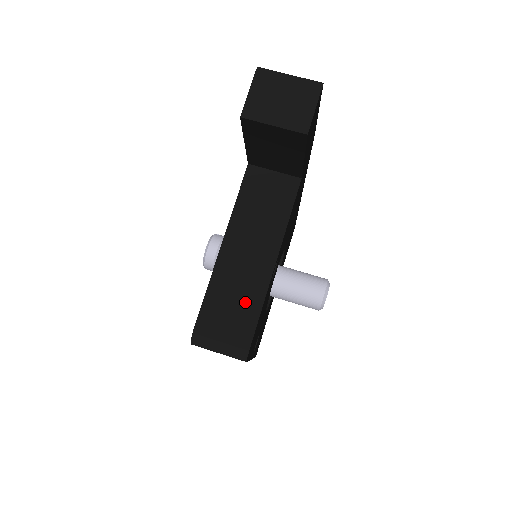
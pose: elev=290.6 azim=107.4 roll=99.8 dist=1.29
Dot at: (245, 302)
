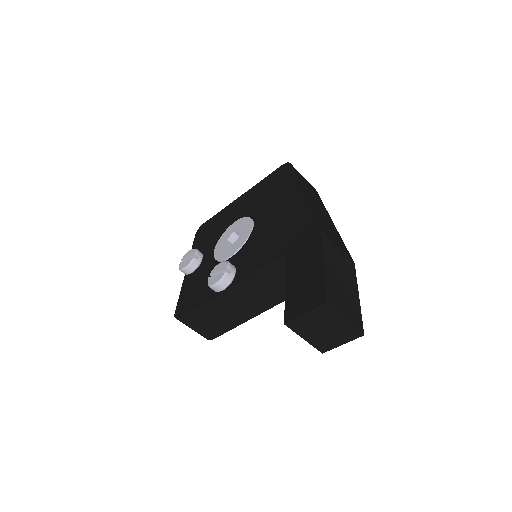
Dot at: (224, 322)
